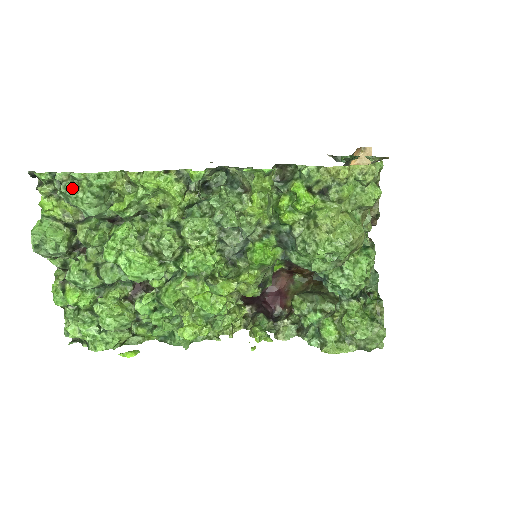
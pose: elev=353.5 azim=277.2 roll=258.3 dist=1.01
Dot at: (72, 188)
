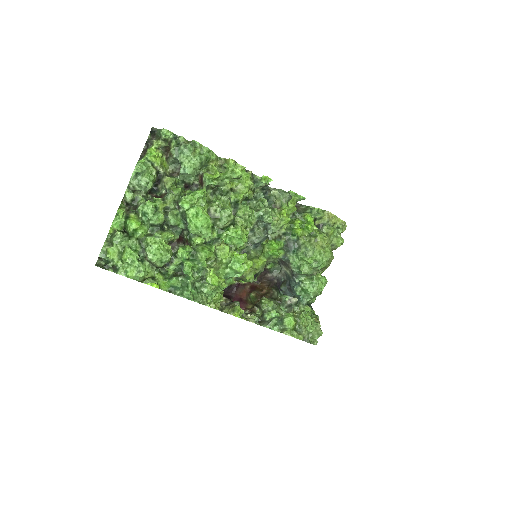
Dot at: (192, 149)
